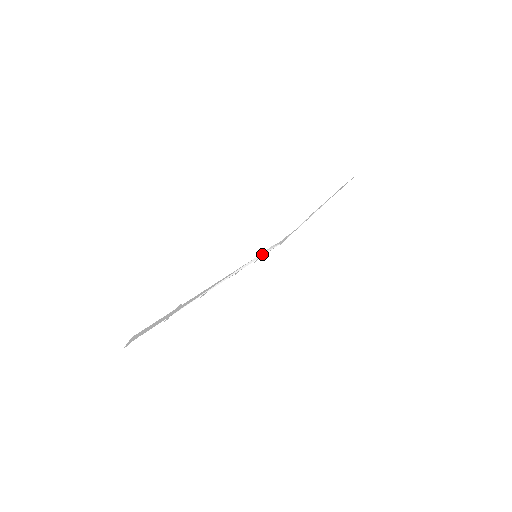
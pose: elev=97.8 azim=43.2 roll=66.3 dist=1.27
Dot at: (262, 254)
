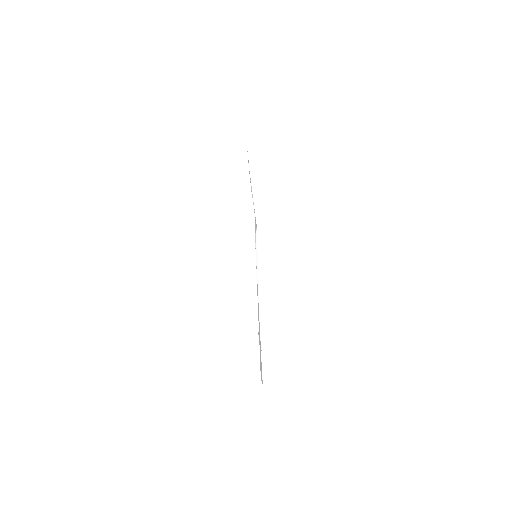
Dot at: (256, 248)
